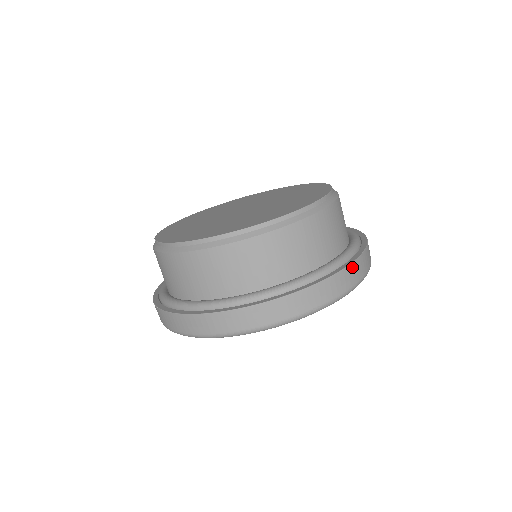
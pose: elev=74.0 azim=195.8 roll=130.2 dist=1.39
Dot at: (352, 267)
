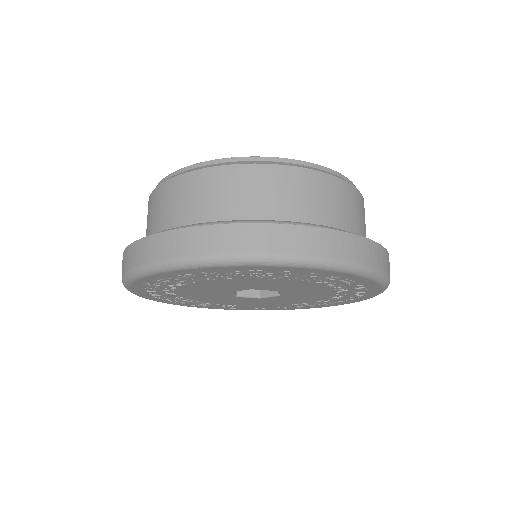
Dot at: (383, 251)
